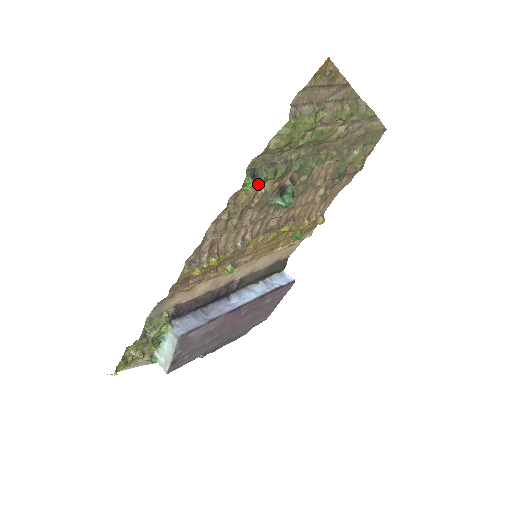
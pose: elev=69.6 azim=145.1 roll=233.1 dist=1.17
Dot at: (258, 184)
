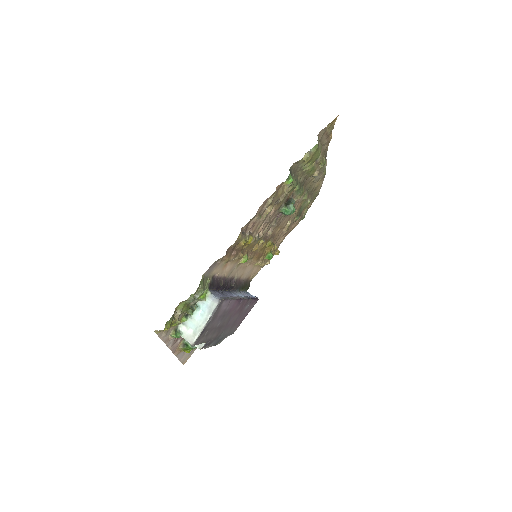
Dot at: (290, 184)
